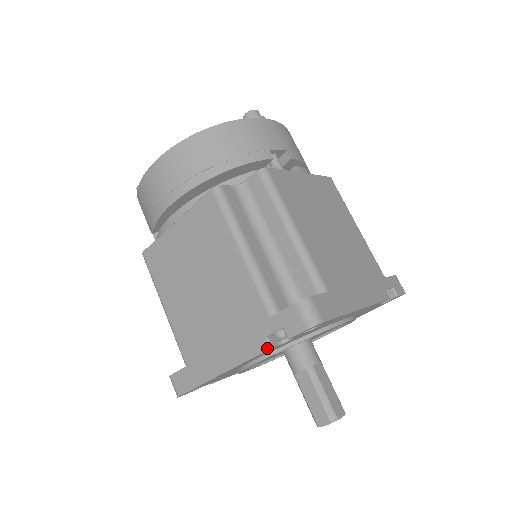
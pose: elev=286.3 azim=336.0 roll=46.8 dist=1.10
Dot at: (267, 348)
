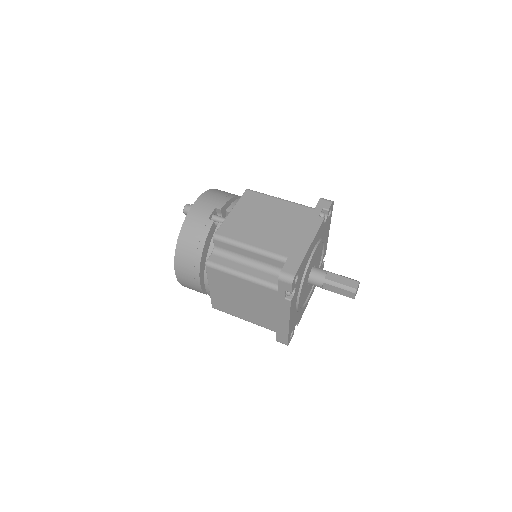
Dot at: (290, 302)
